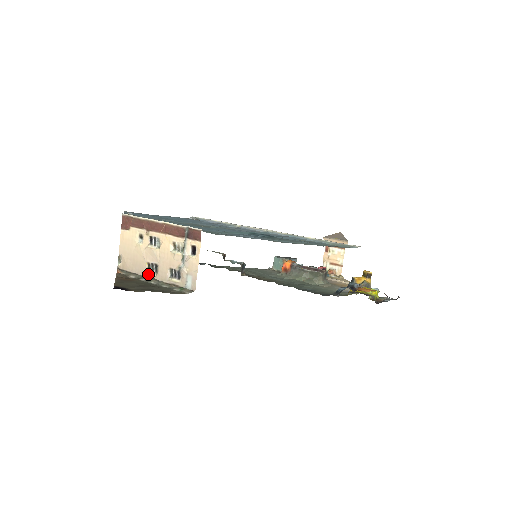
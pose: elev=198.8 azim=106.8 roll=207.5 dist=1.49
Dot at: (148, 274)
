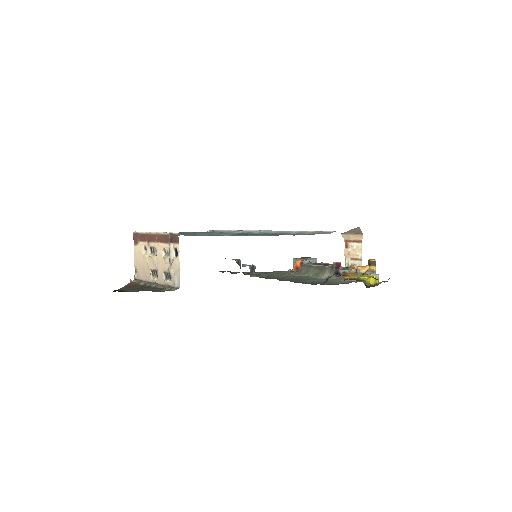
Dot at: (152, 279)
